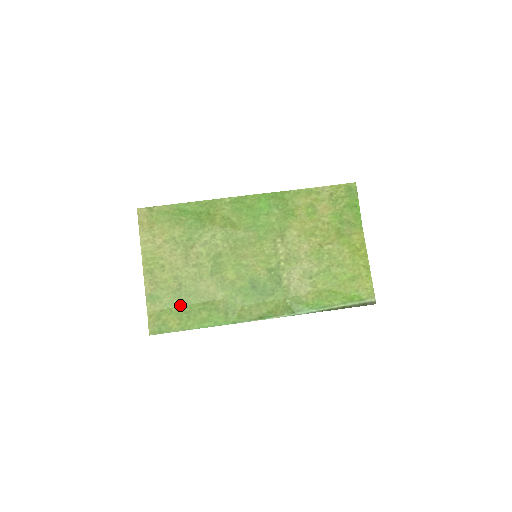
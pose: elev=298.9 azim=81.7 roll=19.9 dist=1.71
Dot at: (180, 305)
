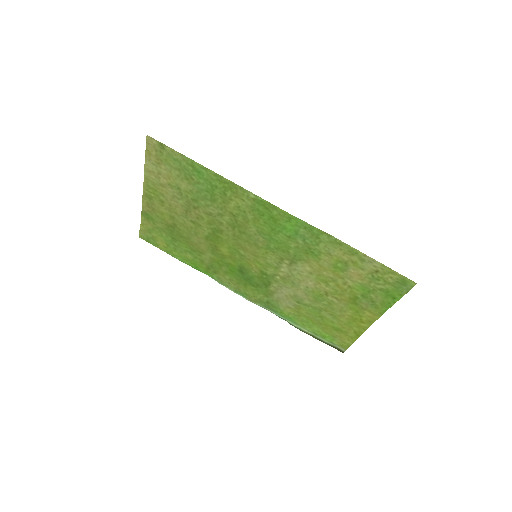
Dot at: (171, 236)
